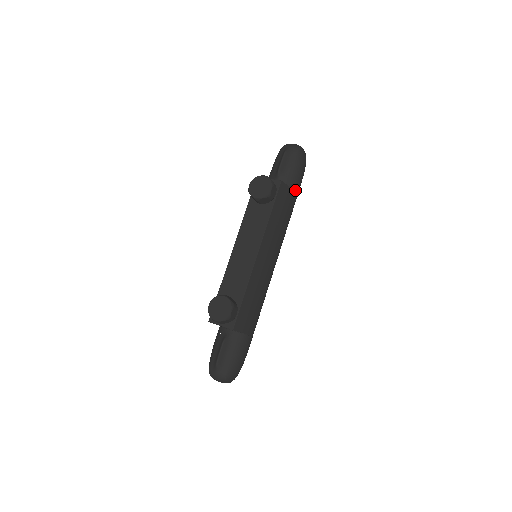
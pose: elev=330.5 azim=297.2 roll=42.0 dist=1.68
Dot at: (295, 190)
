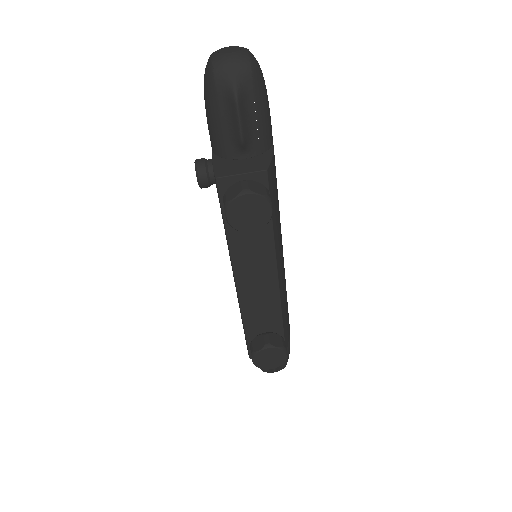
Dot at: (272, 143)
